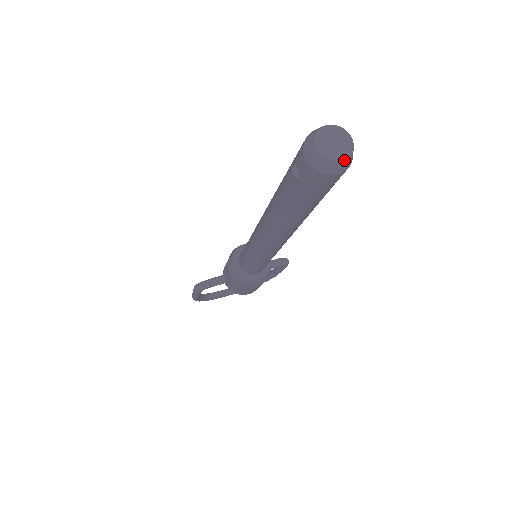
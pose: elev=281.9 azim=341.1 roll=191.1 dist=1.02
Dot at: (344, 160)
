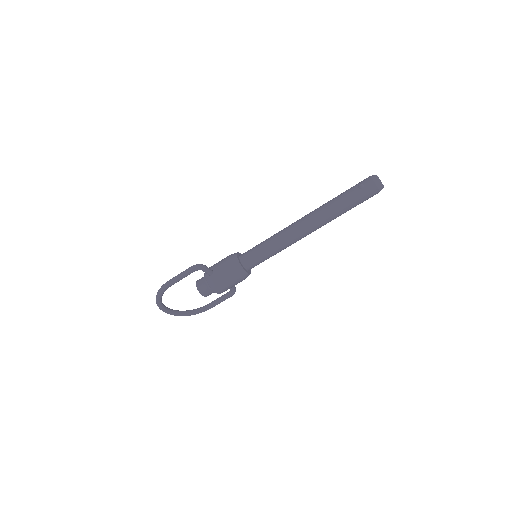
Dot at: occluded
